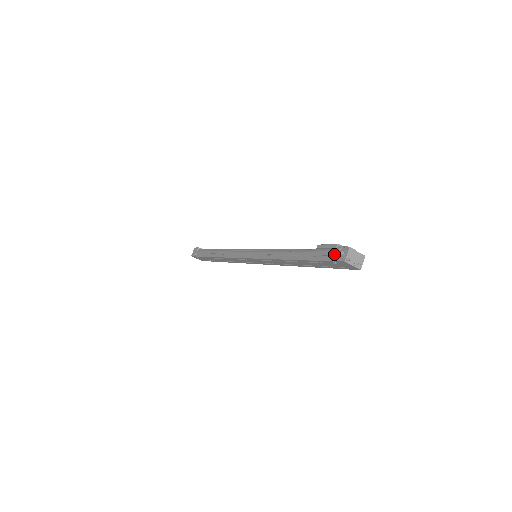
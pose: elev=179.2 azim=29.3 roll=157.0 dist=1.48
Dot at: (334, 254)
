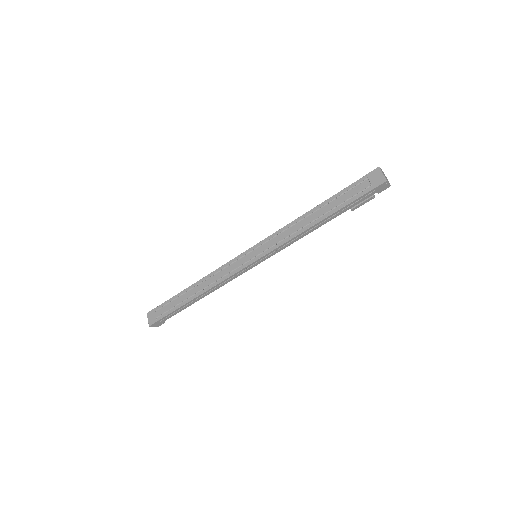
Dot at: occluded
